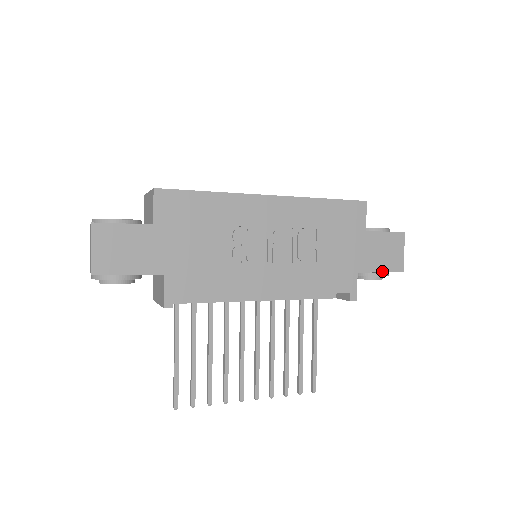
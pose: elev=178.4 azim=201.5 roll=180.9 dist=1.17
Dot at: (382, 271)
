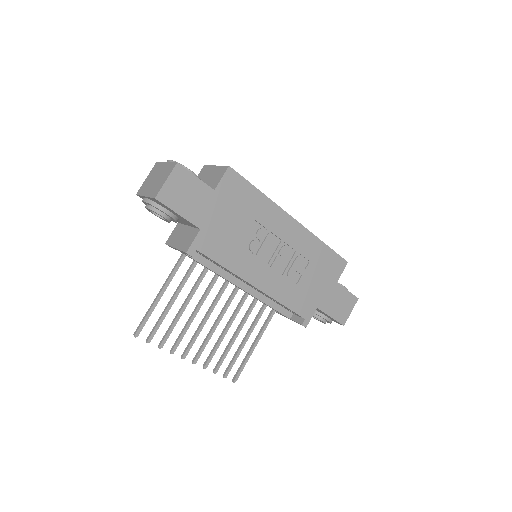
Dot at: (332, 317)
